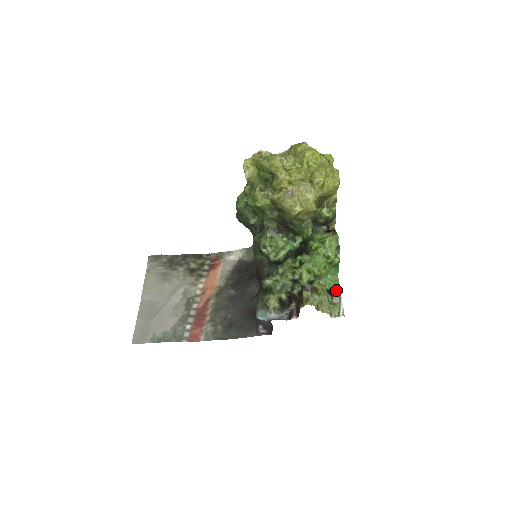
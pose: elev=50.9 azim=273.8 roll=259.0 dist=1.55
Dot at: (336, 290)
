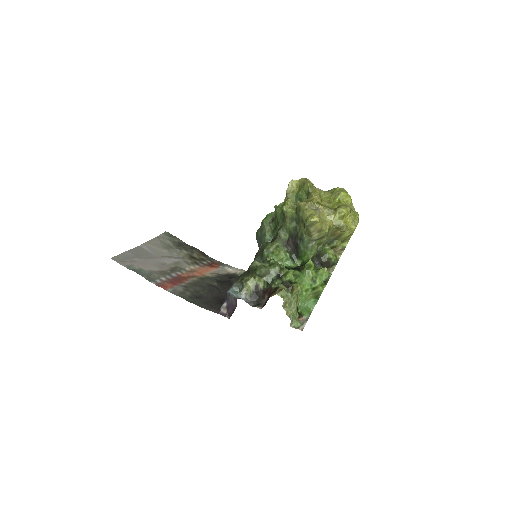
Dot at: (305, 316)
